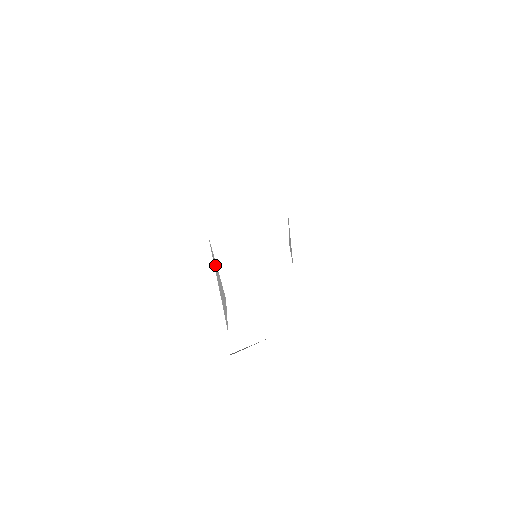
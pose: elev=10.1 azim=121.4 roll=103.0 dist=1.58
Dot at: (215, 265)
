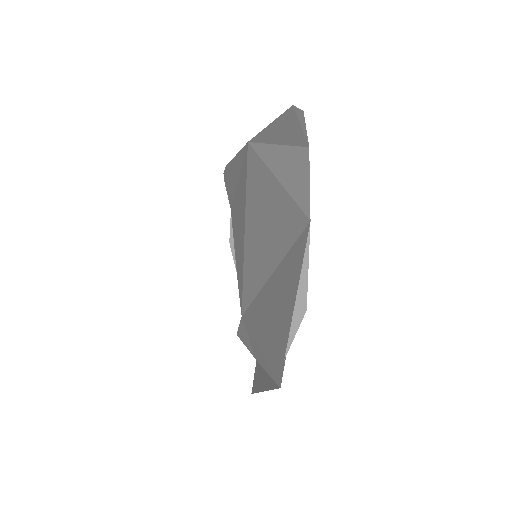
Dot at: (305, 264)
